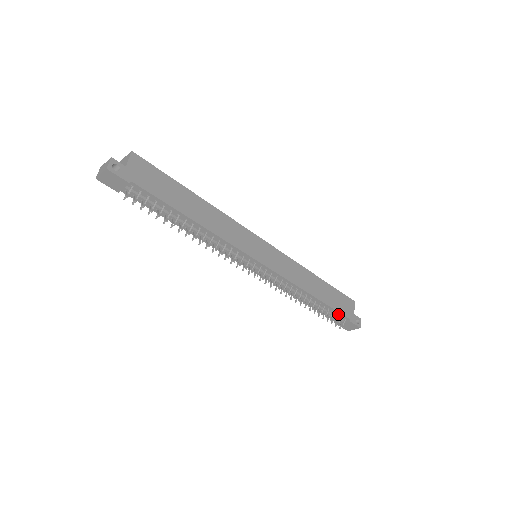
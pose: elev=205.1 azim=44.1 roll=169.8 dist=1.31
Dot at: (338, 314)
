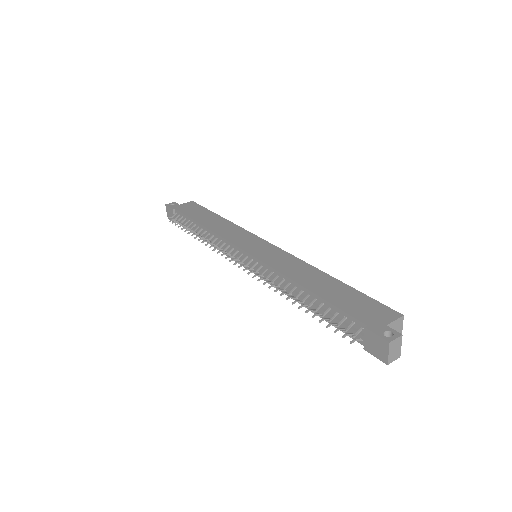
Dot at: (347, 318)
